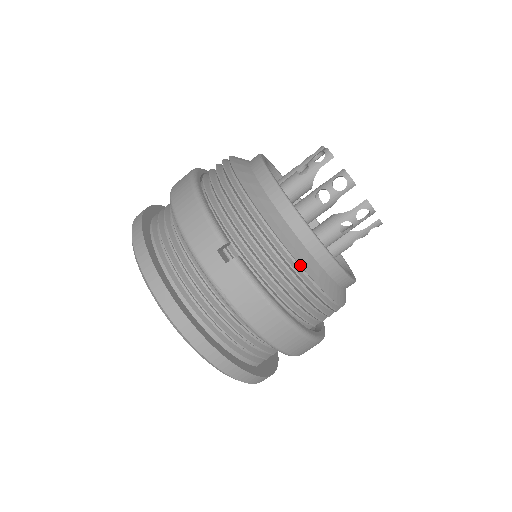
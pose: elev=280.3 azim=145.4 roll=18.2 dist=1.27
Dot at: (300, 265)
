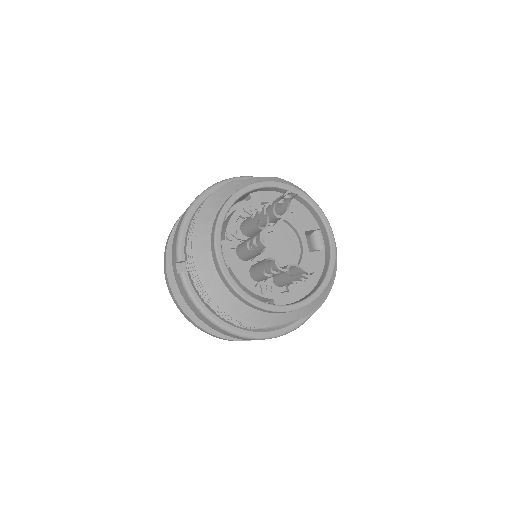
Dot at: (212, 293)
